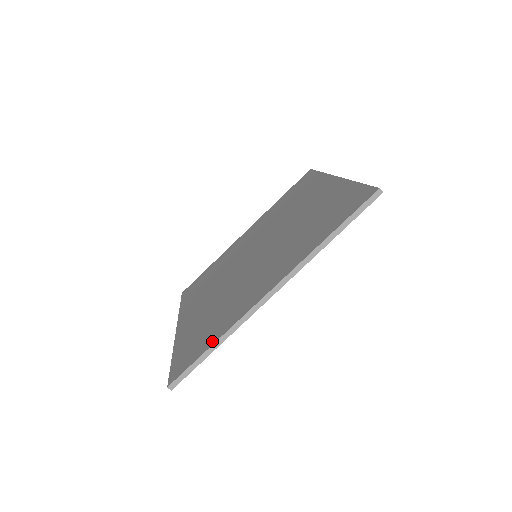
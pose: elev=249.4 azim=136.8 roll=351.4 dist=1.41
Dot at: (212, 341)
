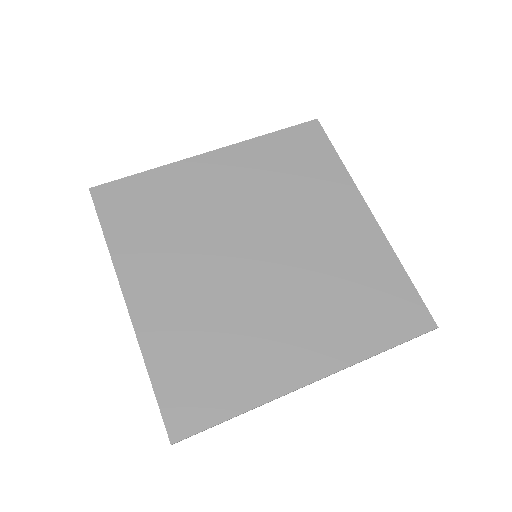
Dot at: (235, 408)
